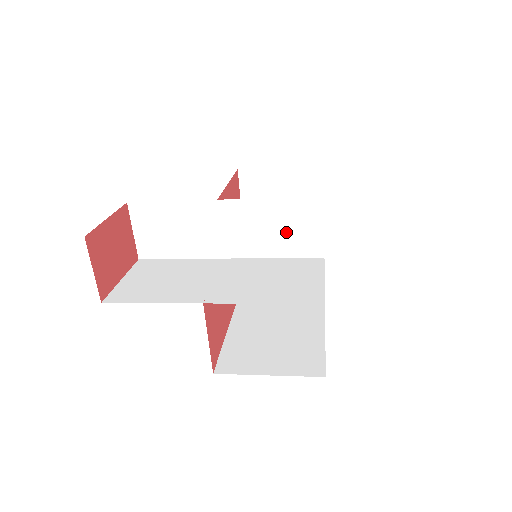
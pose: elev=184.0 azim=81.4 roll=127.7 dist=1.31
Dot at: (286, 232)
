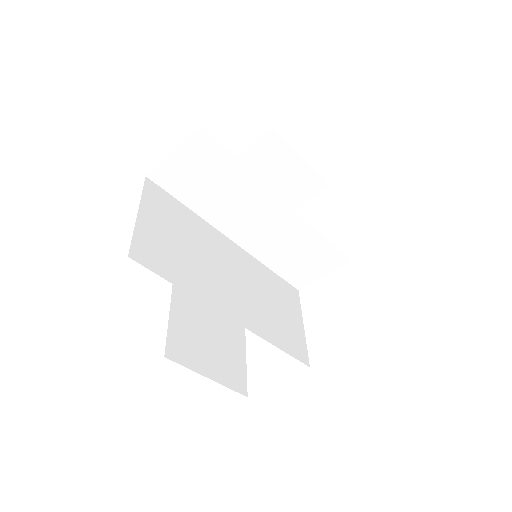
Dot at: (298, 259)
